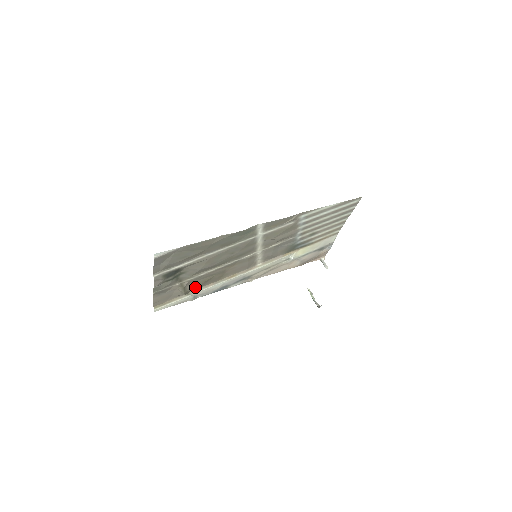
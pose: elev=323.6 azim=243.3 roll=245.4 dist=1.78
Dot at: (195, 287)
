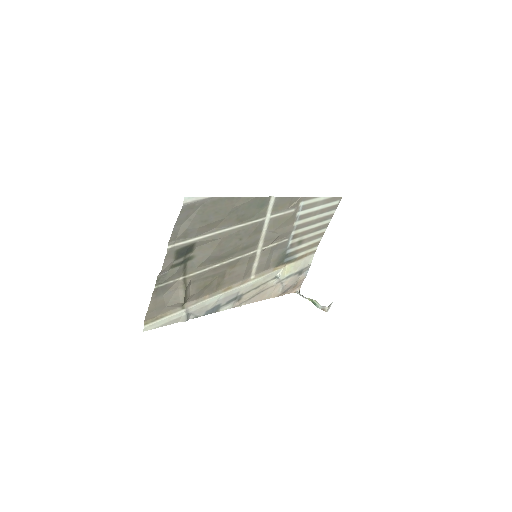
Dot at: (193, 295)
